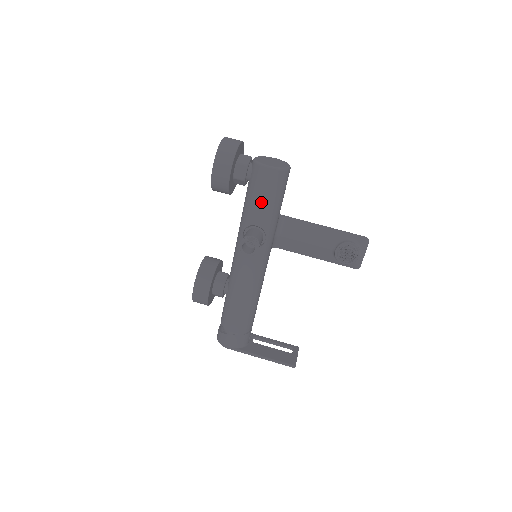
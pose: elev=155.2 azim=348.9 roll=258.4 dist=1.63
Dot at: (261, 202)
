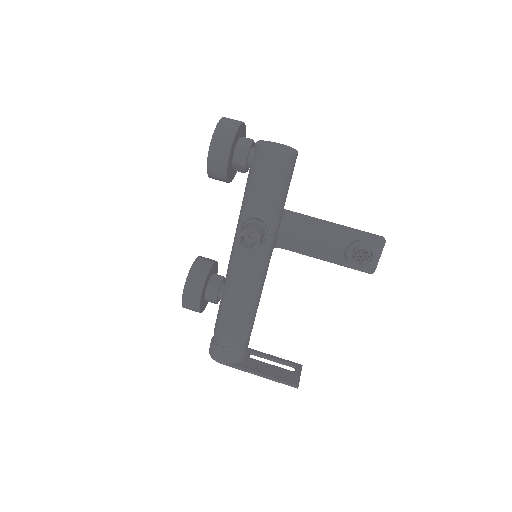
Dot at: (263, 190)
